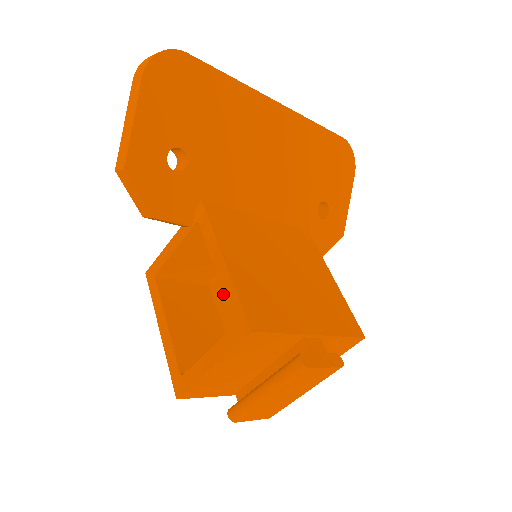
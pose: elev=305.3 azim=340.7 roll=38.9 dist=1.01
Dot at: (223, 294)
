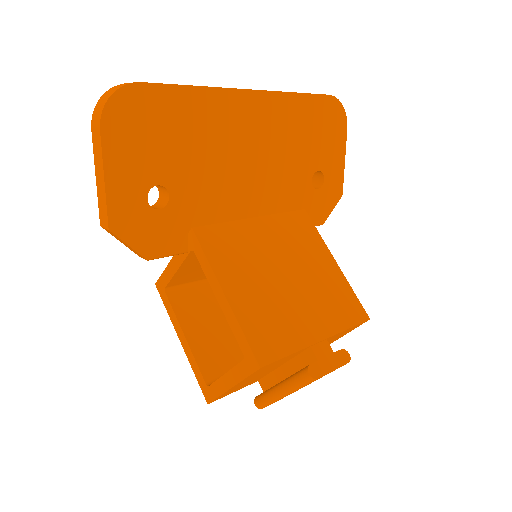
Dot at: occluded
